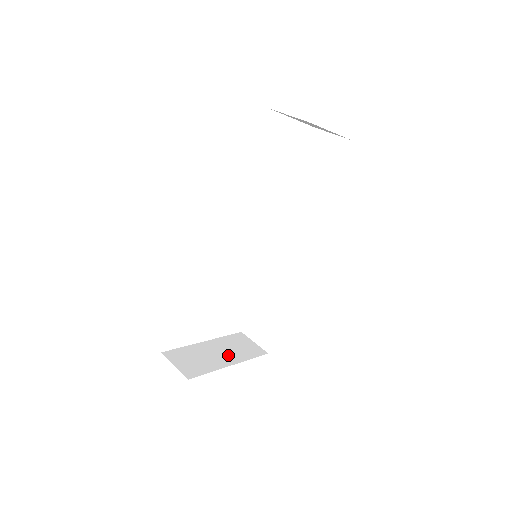
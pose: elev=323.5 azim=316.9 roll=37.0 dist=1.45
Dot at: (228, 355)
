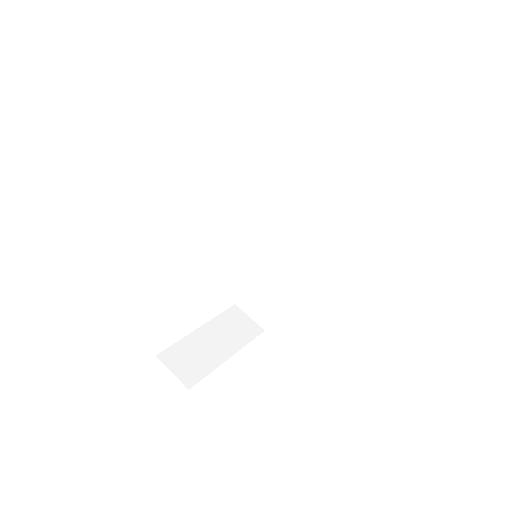
Dot at: (225, 343)
